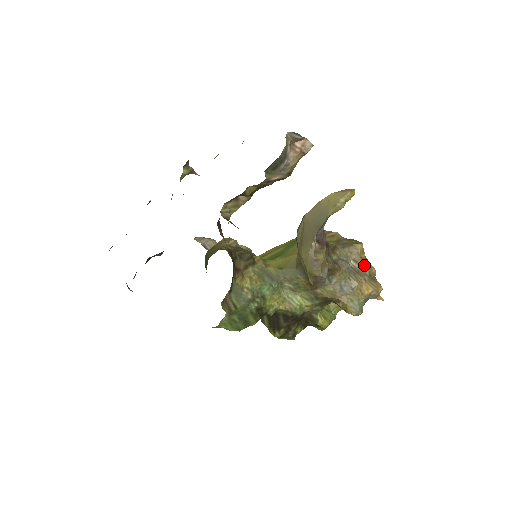
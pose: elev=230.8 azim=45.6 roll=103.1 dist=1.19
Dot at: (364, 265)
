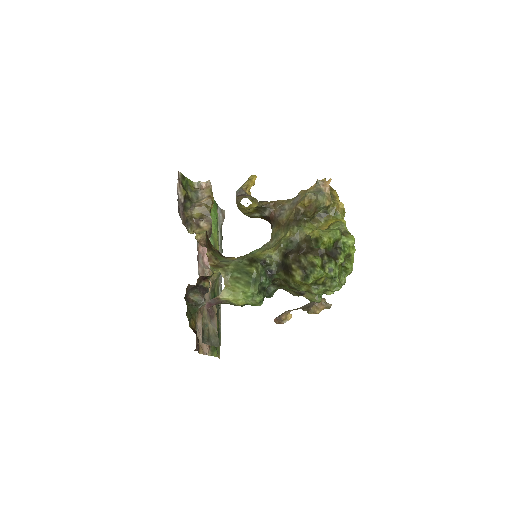
Dot at: occluded
